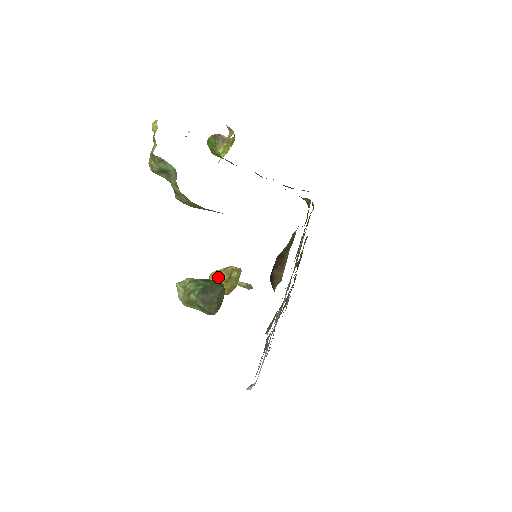
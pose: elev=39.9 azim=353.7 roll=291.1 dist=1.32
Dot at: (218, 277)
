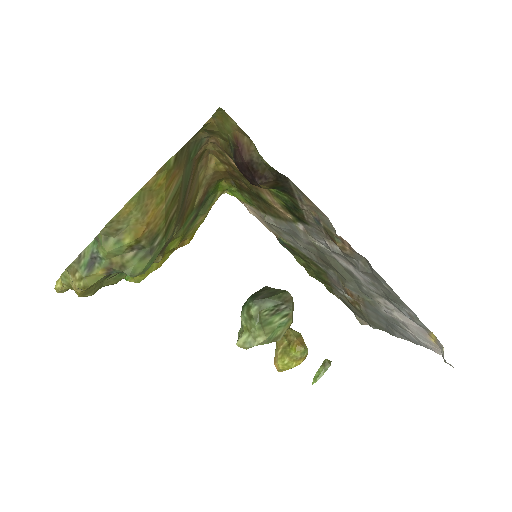
Dot at: (281, 355)
